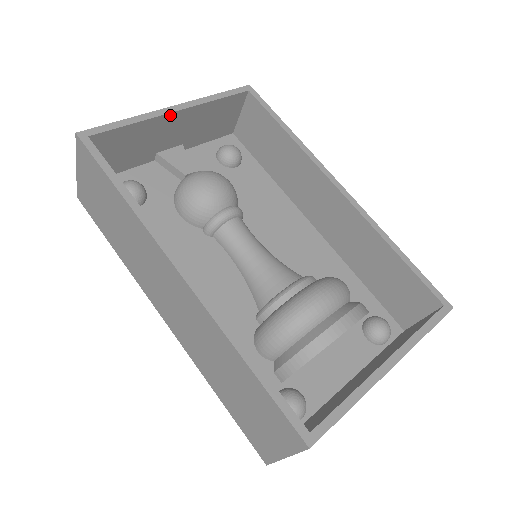
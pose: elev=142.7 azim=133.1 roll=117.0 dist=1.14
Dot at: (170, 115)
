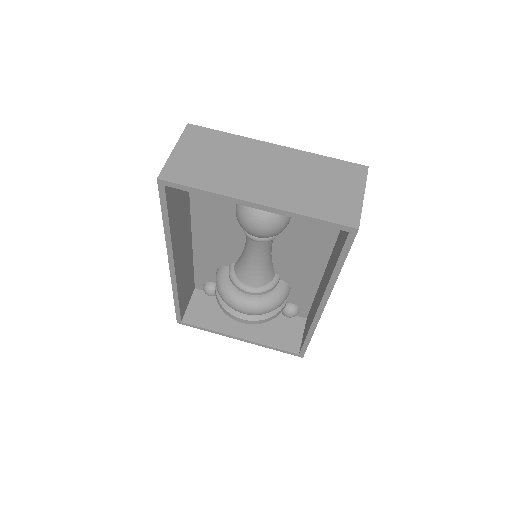
Dot at: (248, 204)
